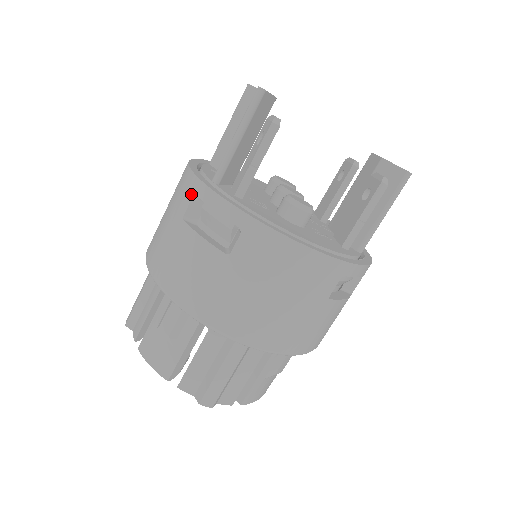
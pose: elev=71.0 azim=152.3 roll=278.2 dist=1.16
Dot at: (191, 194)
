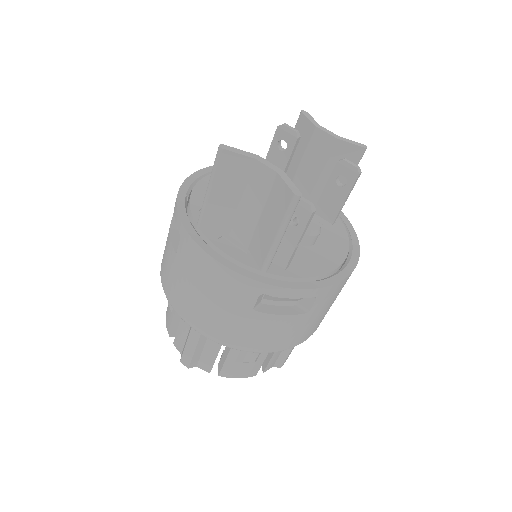
Dot at: (256, 294)
